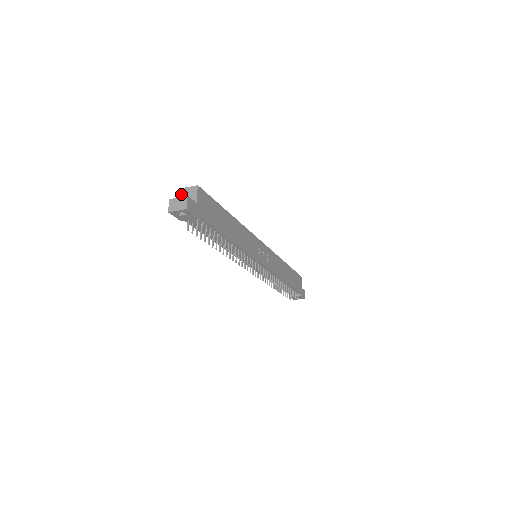
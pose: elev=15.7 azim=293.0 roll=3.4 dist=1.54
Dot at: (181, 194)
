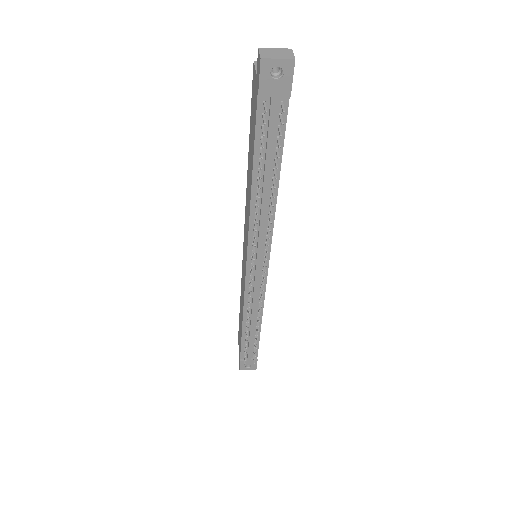
Dot at: occluded
